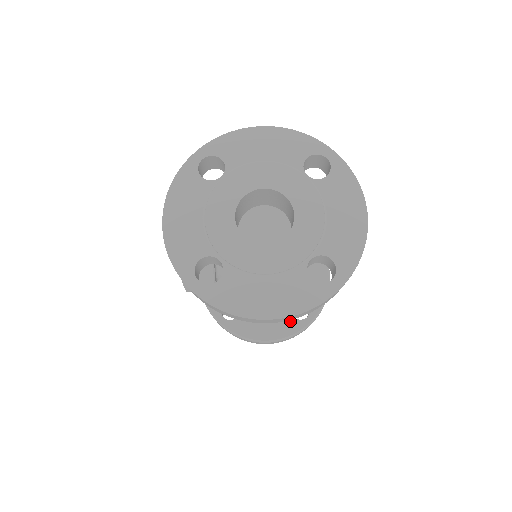
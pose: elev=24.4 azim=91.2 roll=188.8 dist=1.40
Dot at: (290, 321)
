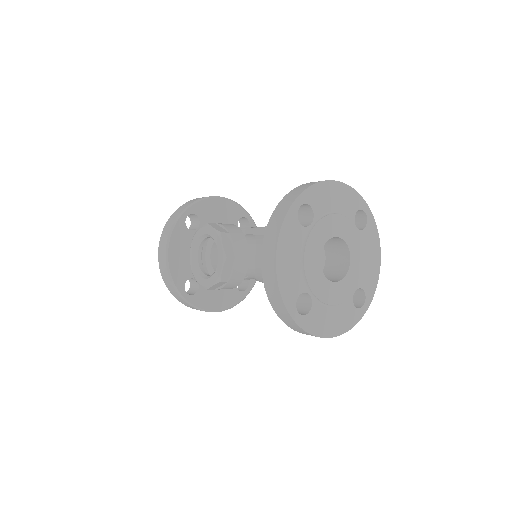
Dot at: (235, 293)
